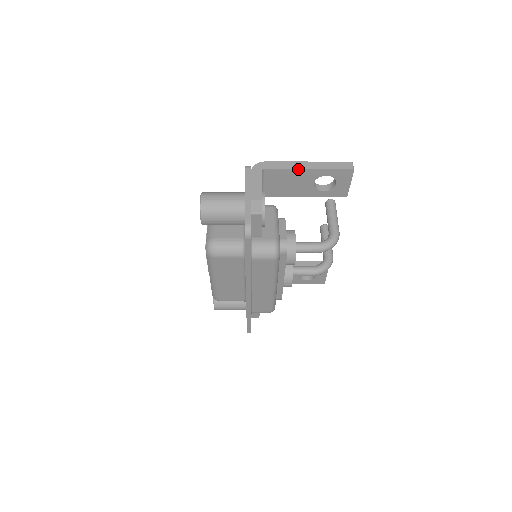
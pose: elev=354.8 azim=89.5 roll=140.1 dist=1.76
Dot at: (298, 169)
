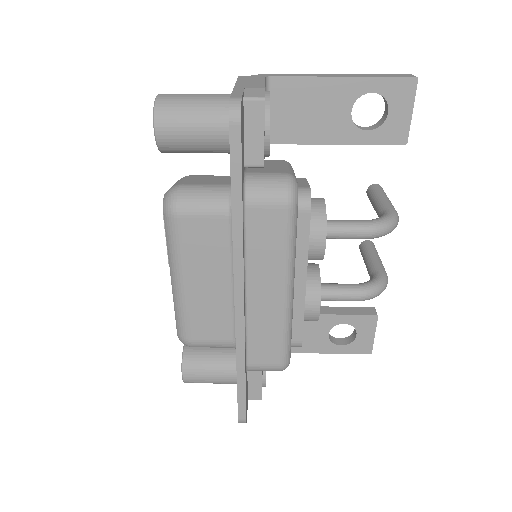
Dot at: (325, 77)
